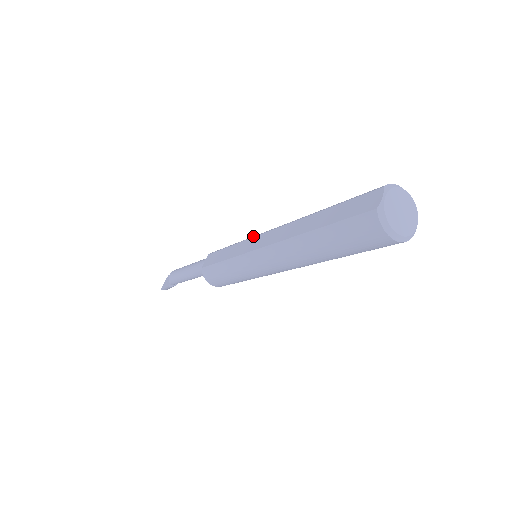
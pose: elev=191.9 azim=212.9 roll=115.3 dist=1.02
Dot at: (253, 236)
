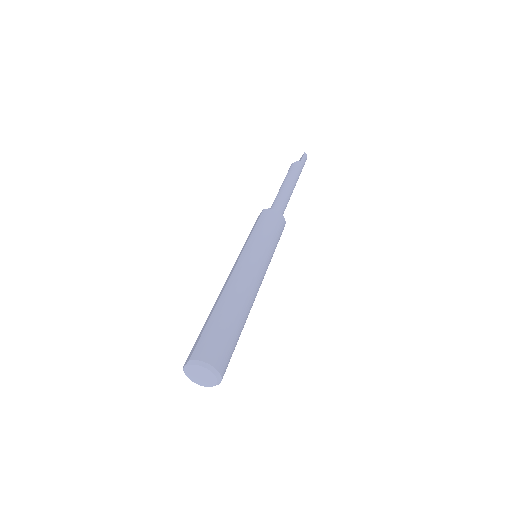
Dot at: (246, 249)
